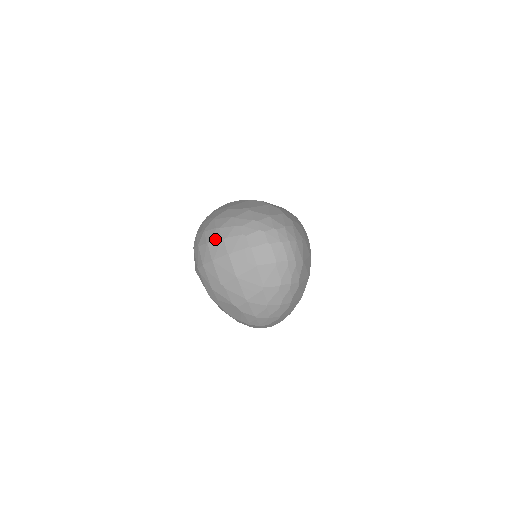
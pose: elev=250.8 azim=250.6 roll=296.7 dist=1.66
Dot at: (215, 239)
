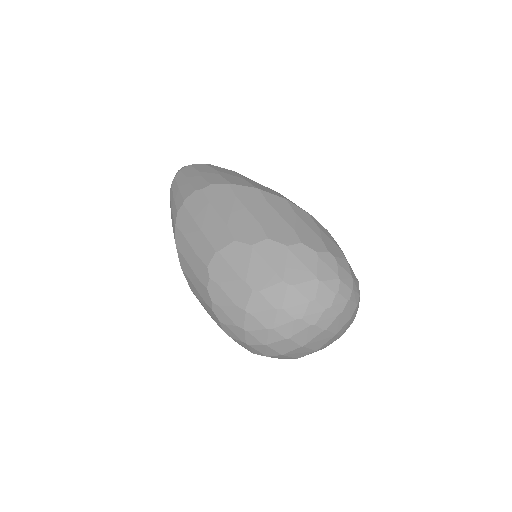
Dot at: (276, 341)
